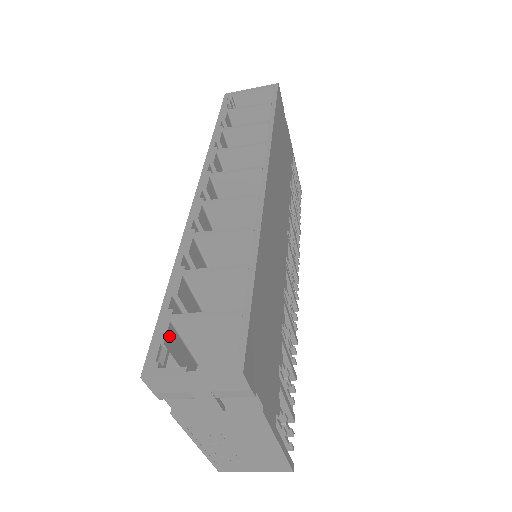
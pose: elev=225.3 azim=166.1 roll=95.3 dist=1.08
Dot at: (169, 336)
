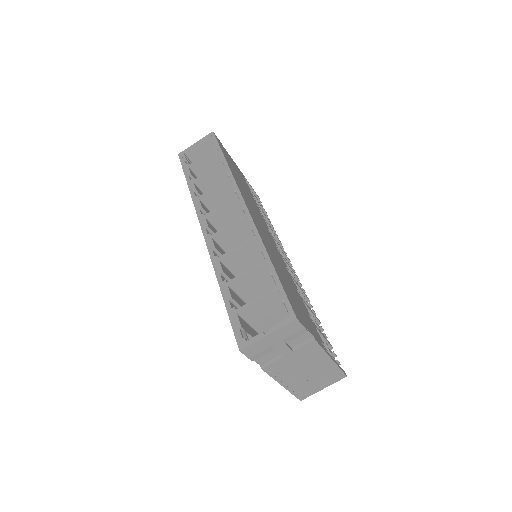
Dot at: (241, 323)
